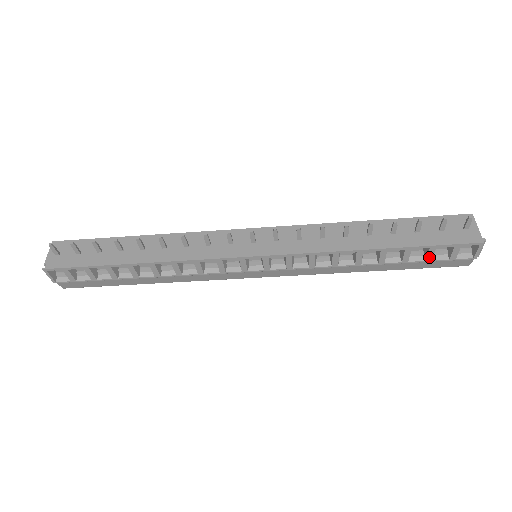
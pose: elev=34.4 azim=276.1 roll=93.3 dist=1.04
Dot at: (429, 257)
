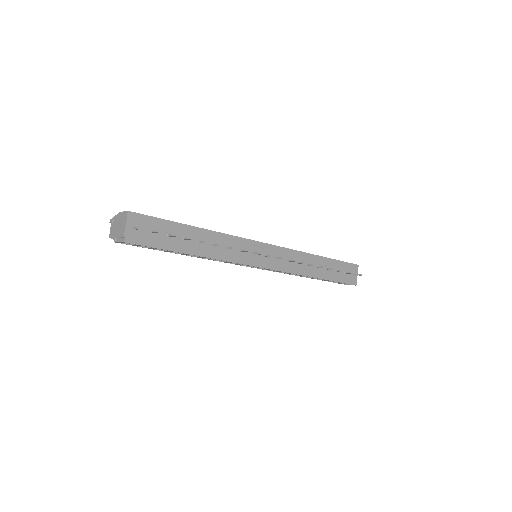
Dot at: occluded
